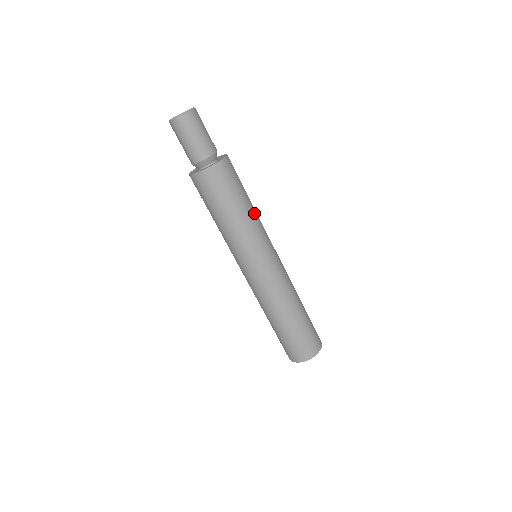
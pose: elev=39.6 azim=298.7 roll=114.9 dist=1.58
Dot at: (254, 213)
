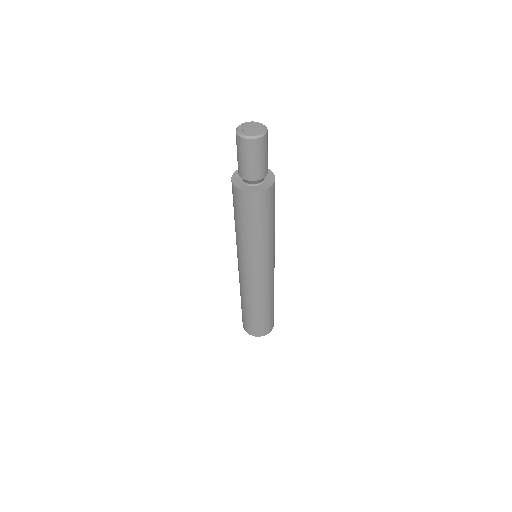
Dot at: (274, 228)
